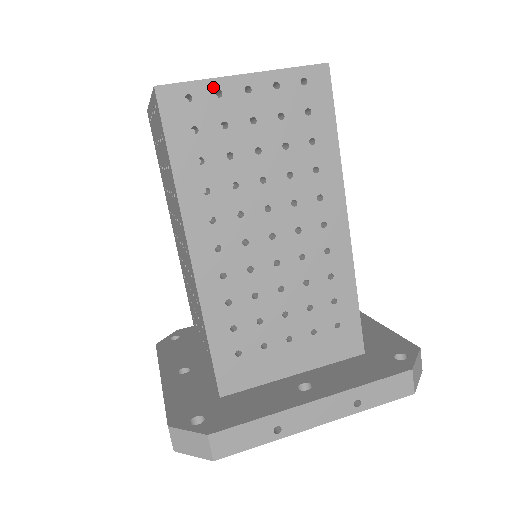
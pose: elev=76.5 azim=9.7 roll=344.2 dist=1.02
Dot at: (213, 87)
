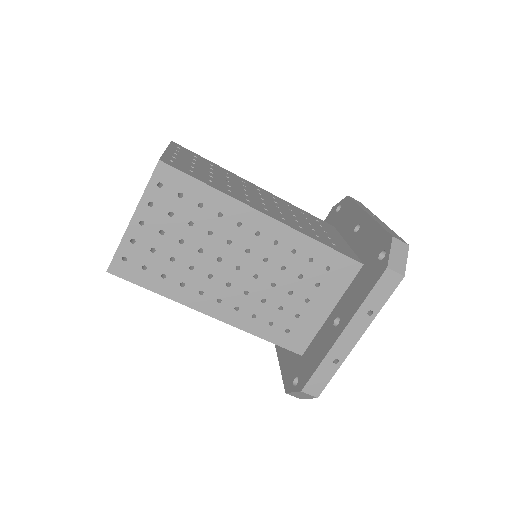
Dot at: (127, 242)
